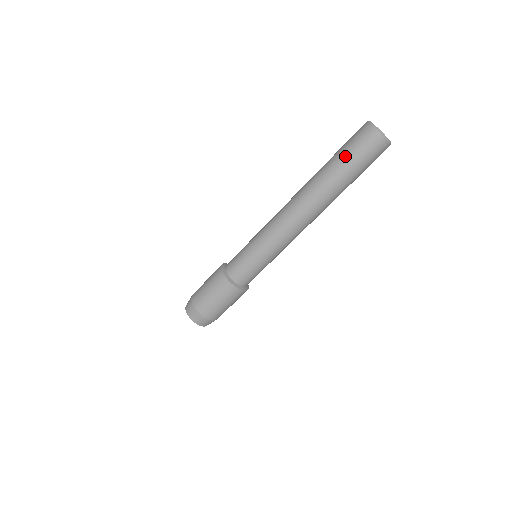
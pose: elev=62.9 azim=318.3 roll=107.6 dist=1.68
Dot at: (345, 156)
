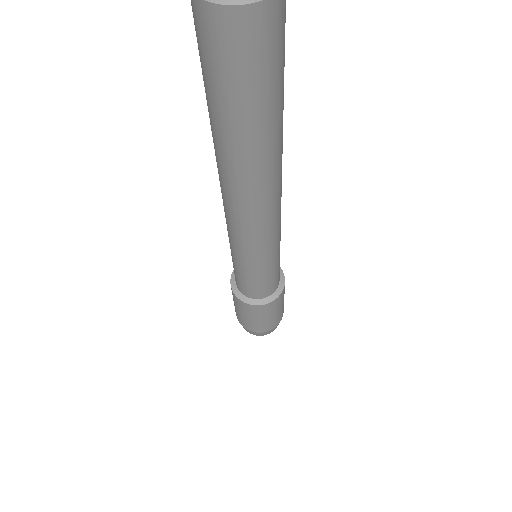
Dot at: (203, 80)
